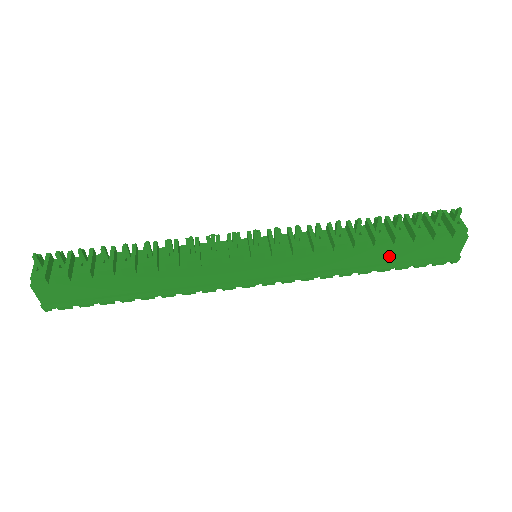
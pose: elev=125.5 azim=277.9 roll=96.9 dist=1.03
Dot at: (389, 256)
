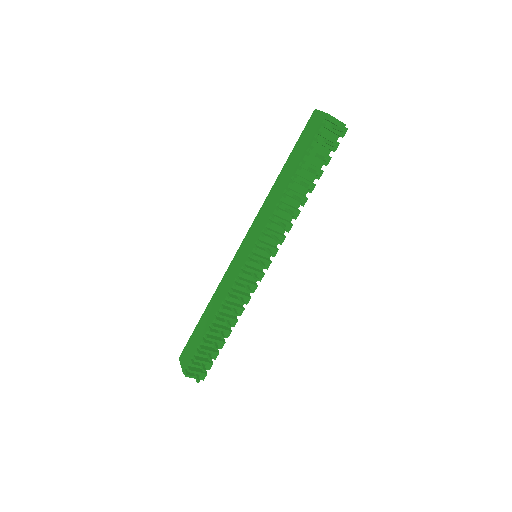
Dot at: occluded
